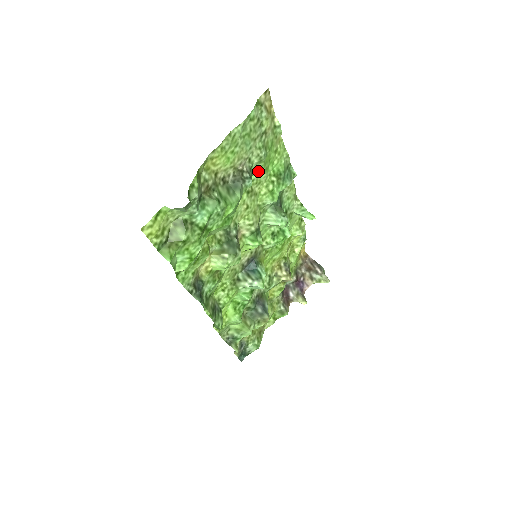
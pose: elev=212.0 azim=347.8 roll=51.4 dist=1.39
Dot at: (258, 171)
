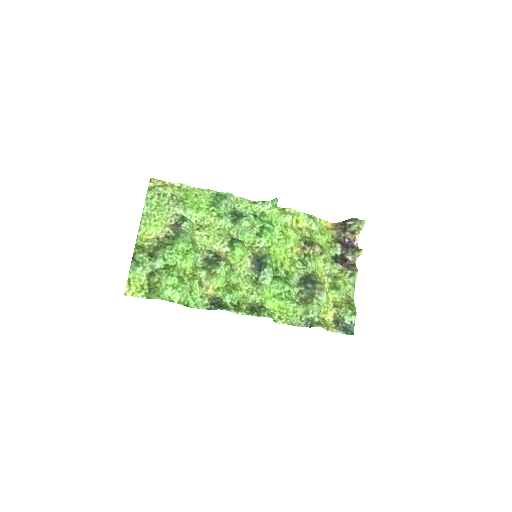
Dot at: (192, 214)
